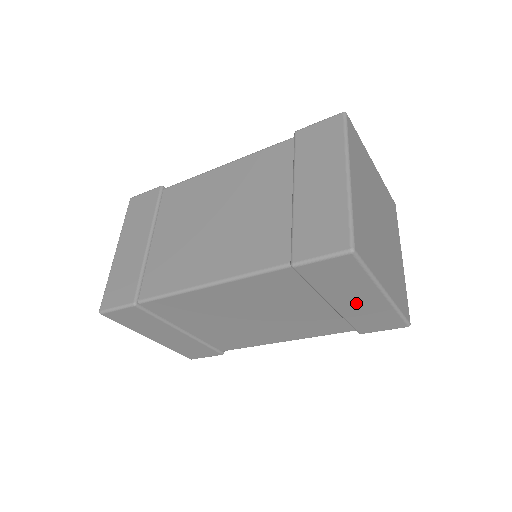
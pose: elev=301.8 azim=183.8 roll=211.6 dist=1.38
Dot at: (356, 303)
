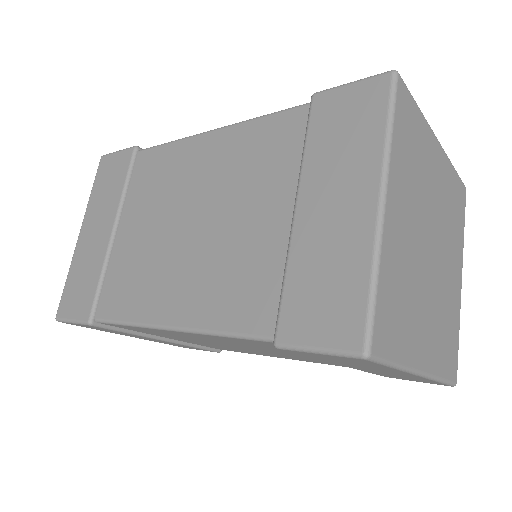
Dot at: occluded
